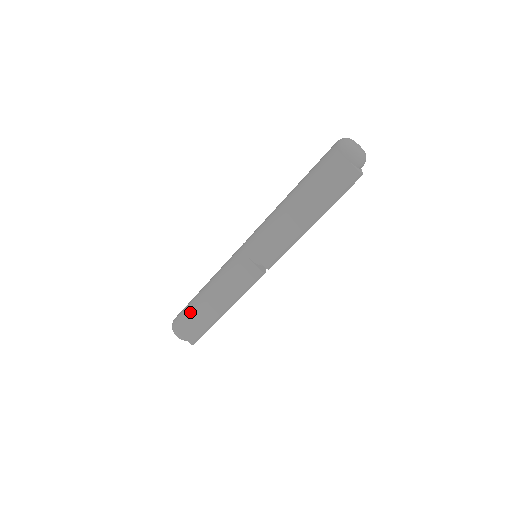
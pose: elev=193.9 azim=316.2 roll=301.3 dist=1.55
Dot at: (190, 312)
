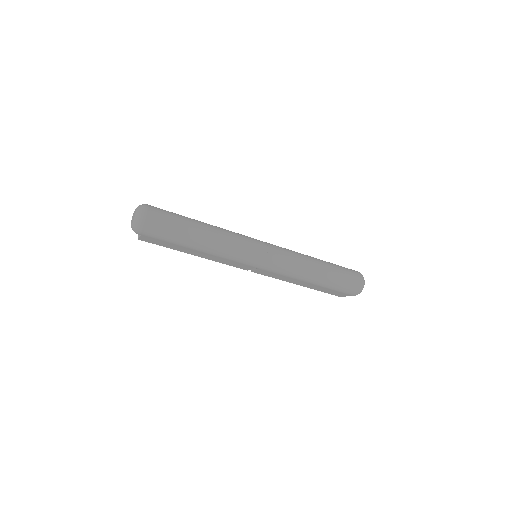
Dot at: (172, 240)
